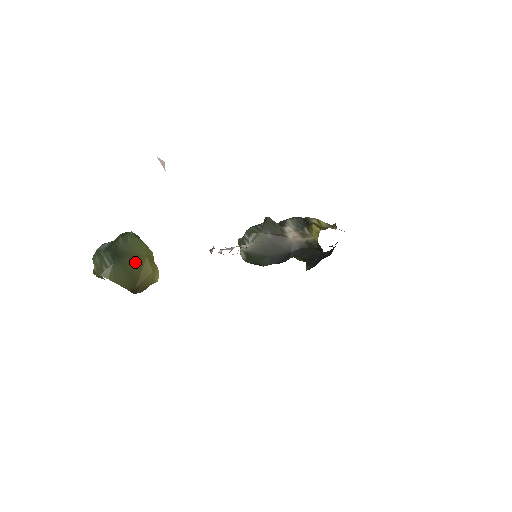
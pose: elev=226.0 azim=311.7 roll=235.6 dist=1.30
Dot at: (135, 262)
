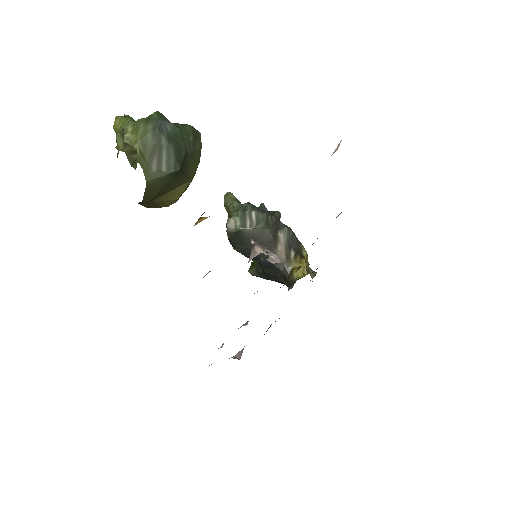
Dot at: (180, 180)
